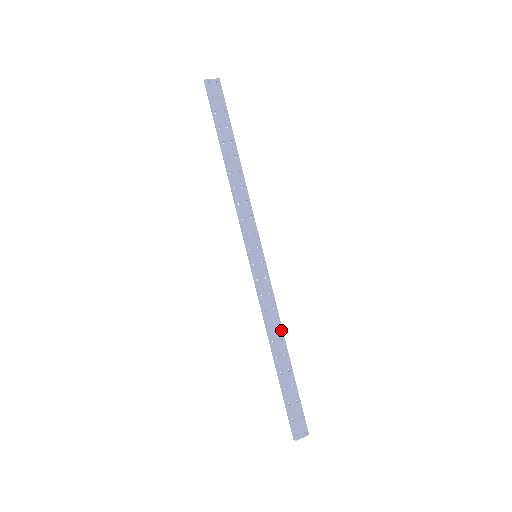
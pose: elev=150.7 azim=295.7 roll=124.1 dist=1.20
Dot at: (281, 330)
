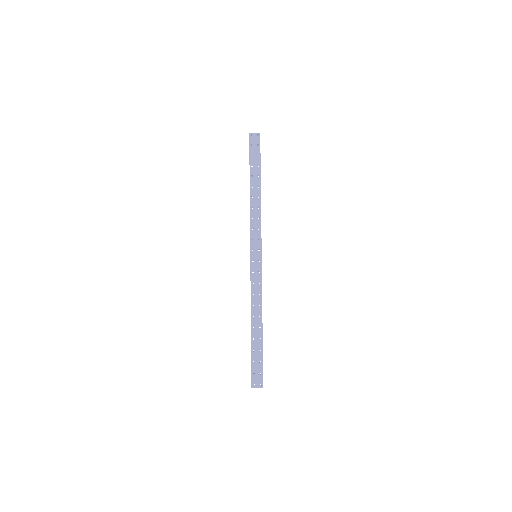
Dot at: (261, 310)
